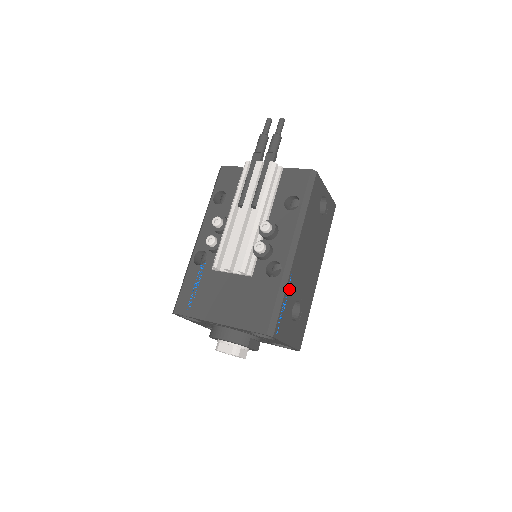
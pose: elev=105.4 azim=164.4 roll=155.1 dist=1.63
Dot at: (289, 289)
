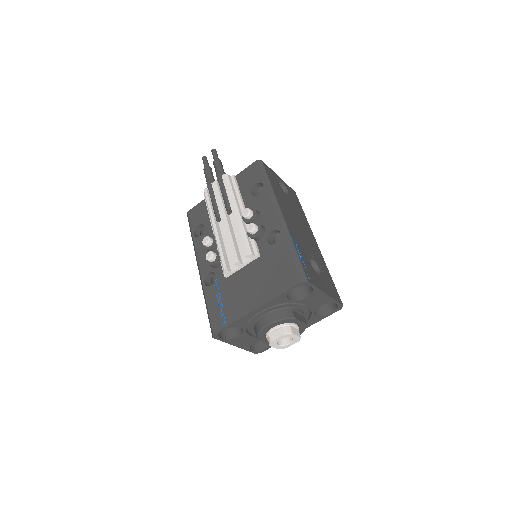
Dot at: (297, 245)
